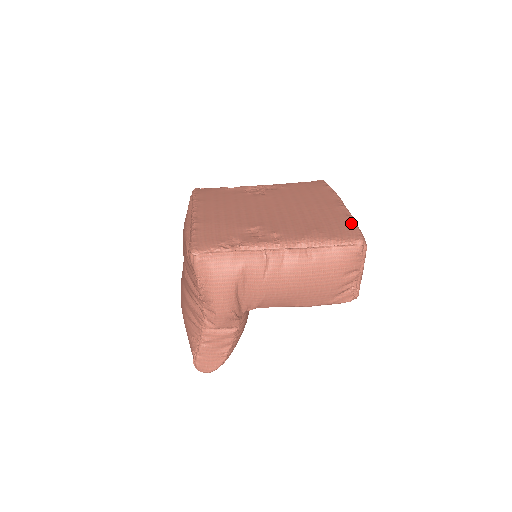
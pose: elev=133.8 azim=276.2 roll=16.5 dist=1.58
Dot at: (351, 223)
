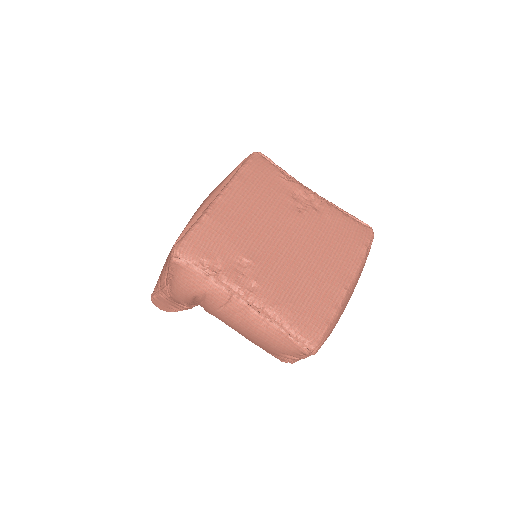
Dot at: (327, 320)
